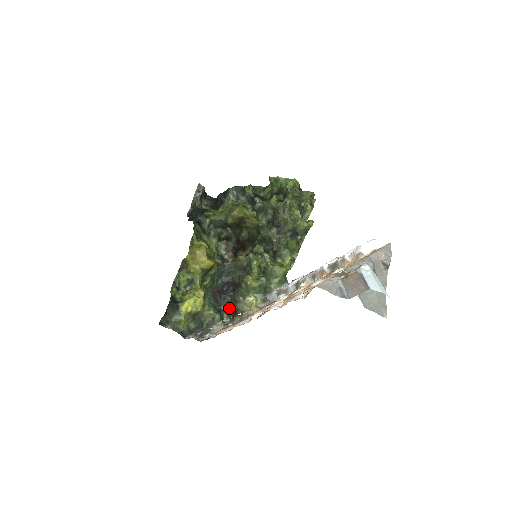
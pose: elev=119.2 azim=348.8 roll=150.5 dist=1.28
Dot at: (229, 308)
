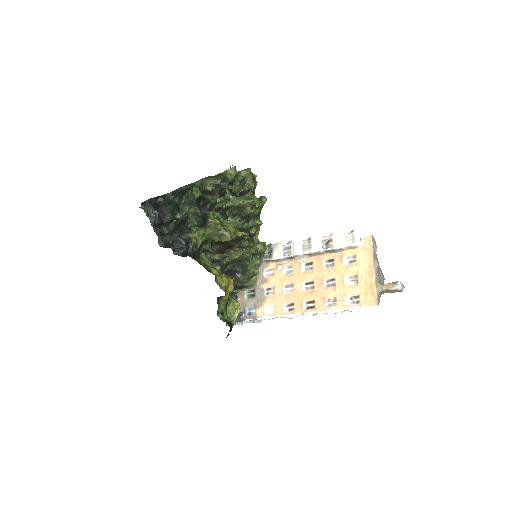
Dot at: (235, 286)
